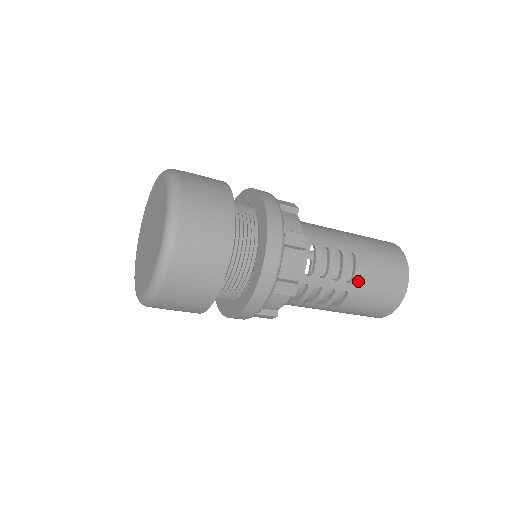
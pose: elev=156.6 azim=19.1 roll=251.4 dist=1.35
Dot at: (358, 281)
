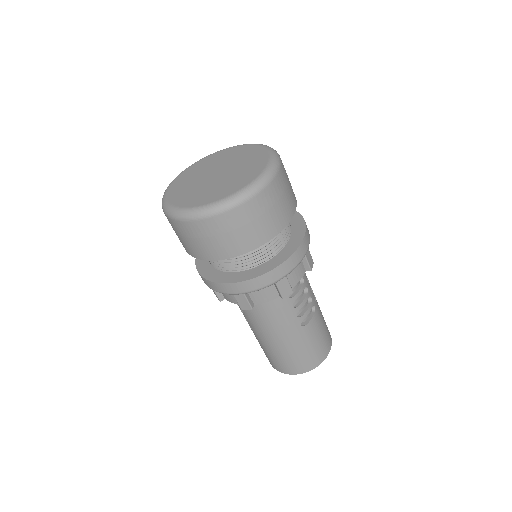
Dot at: (318, 305)
